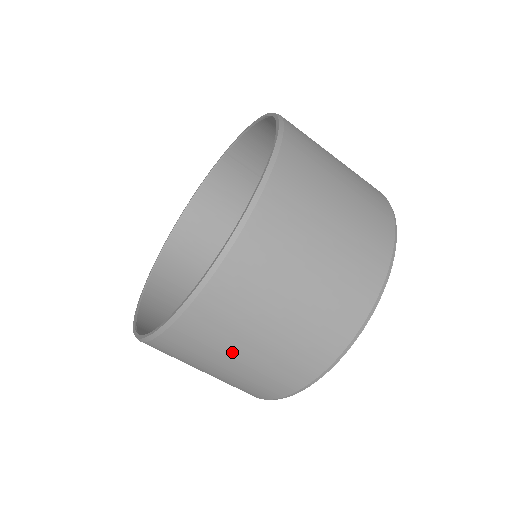
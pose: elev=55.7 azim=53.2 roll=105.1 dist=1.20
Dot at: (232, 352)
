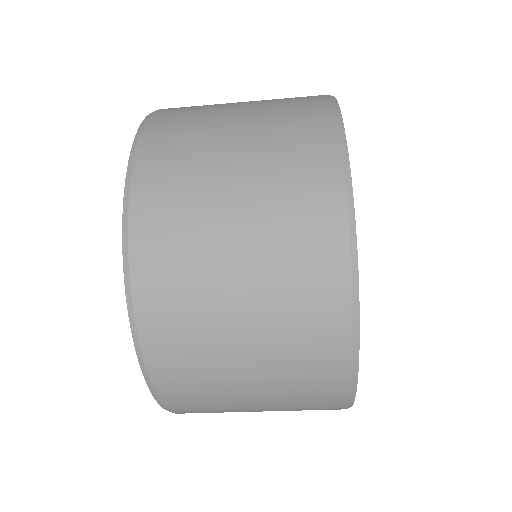
Dot at: (238, 394)
